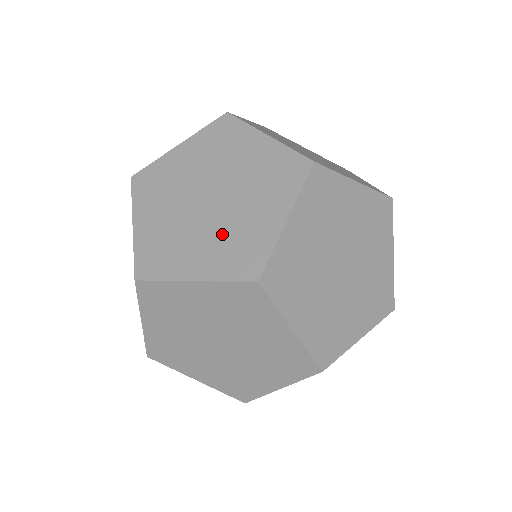
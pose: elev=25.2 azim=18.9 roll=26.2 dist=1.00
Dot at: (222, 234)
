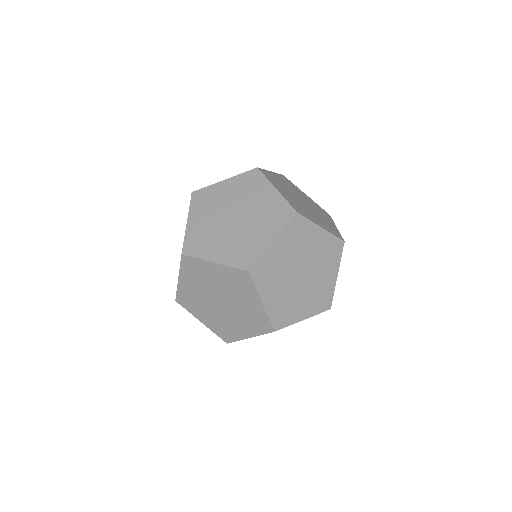
Dot at: occluded
